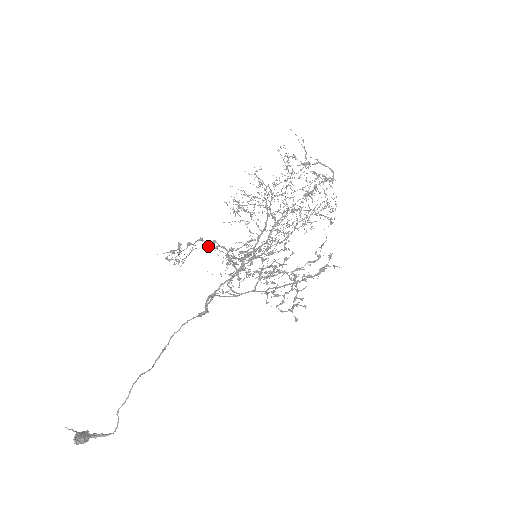
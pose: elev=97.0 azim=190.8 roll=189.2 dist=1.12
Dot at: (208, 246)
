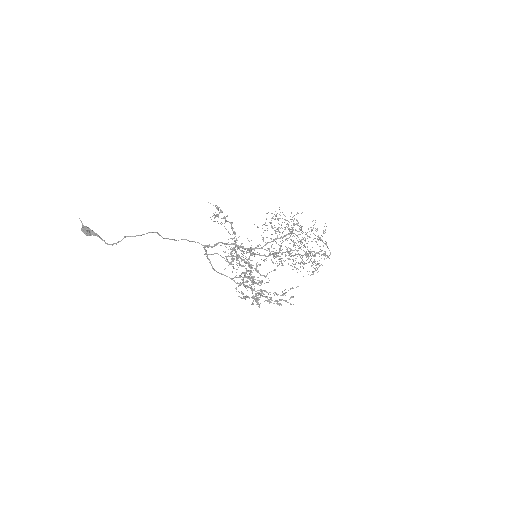
Dot at: occluded
